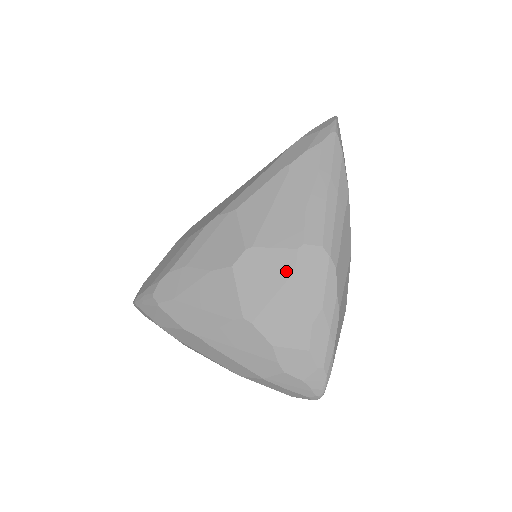
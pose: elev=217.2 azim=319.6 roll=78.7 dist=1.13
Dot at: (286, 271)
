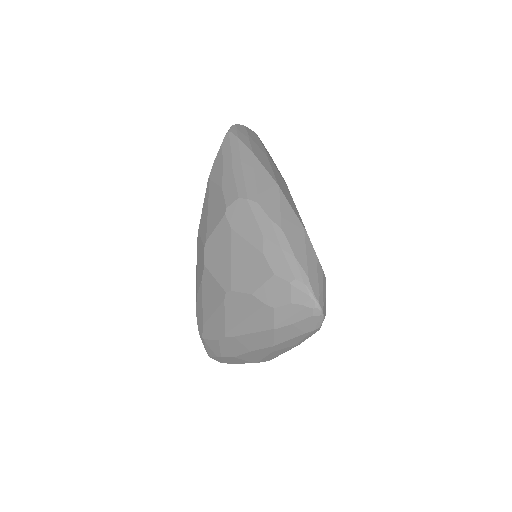
Dot at: (227, 235)
